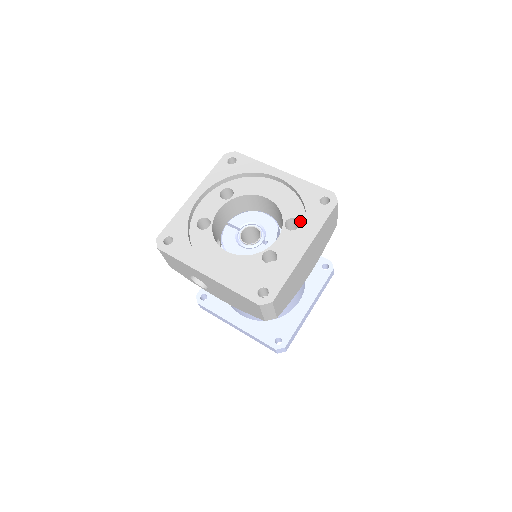
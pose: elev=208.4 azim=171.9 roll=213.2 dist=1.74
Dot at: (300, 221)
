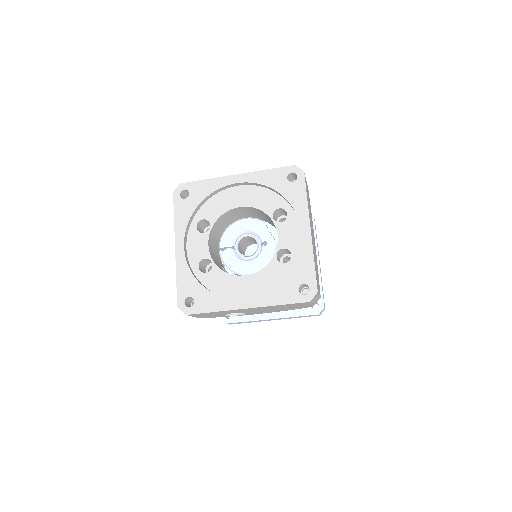
Dot at: (284, 208)
